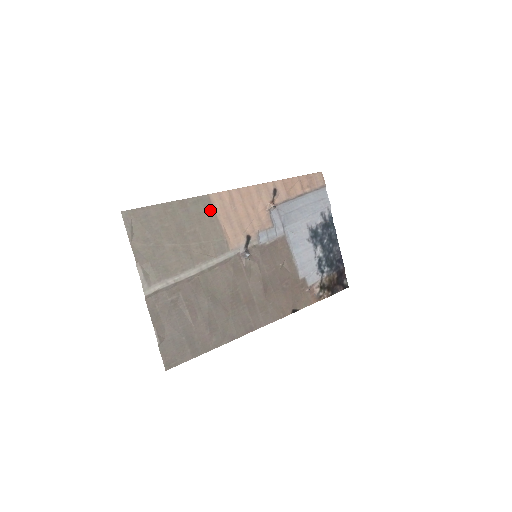
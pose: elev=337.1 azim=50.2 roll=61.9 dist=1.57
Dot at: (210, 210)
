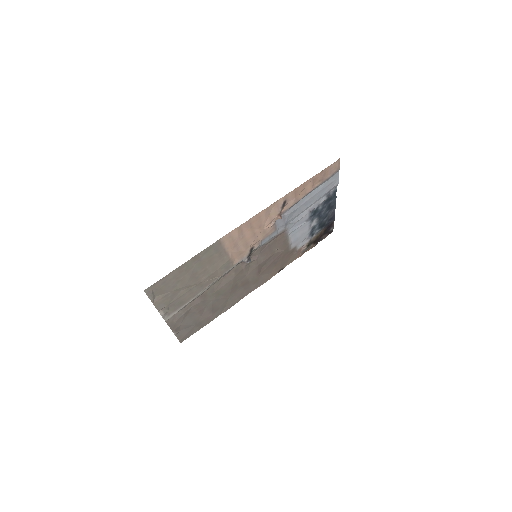
Dot at: (220, 249)
